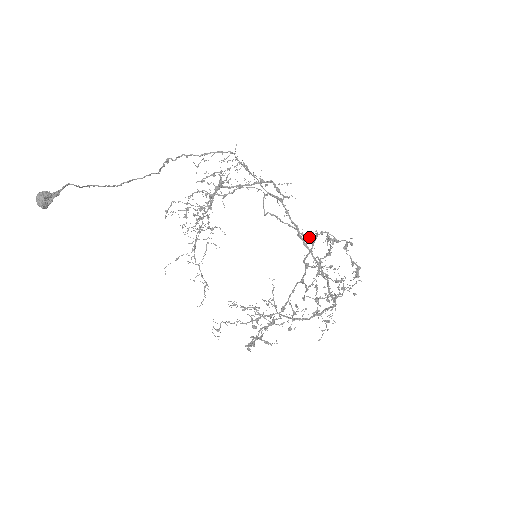
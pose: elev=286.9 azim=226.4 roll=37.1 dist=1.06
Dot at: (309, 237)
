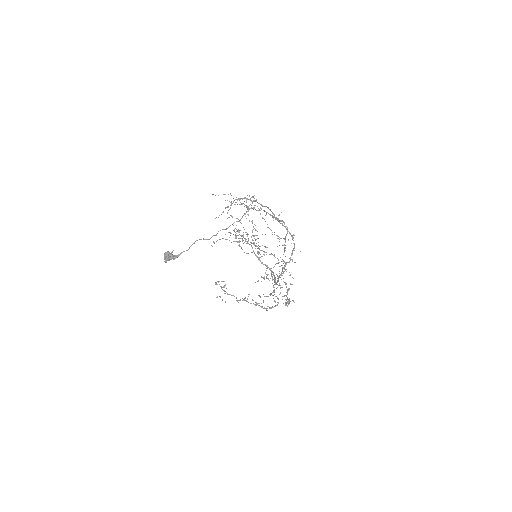
Dot at: (276, 296)
